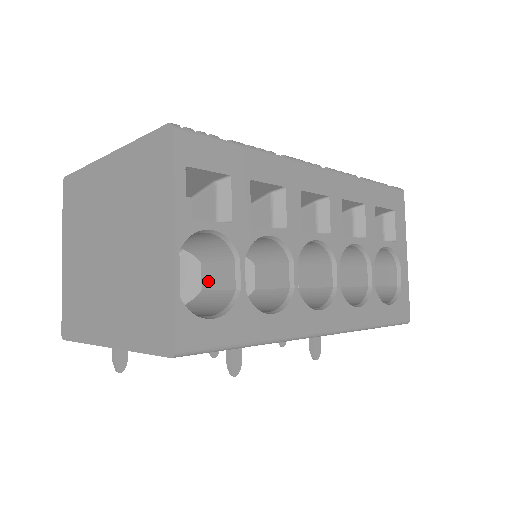
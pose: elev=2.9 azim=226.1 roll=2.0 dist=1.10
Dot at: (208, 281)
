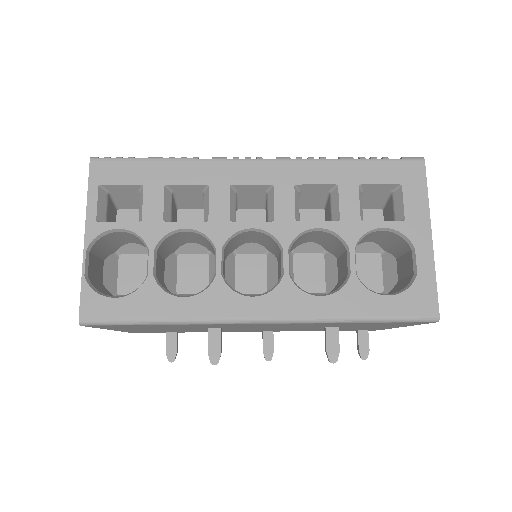
Dot at: occluded
